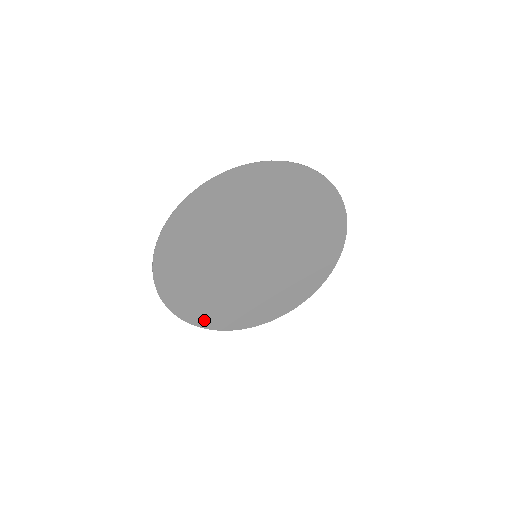
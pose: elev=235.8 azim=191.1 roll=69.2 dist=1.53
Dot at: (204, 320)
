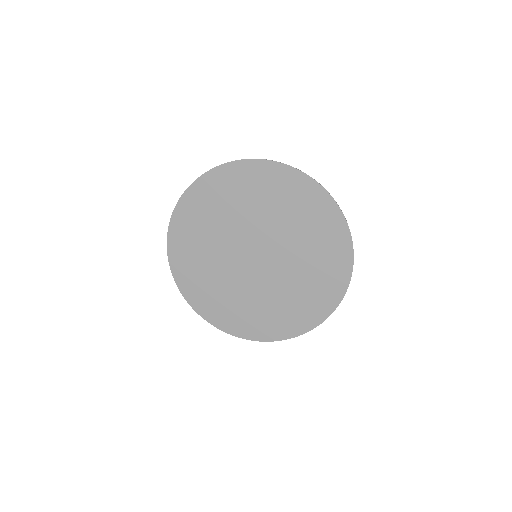
Dot at: (258, 333)
